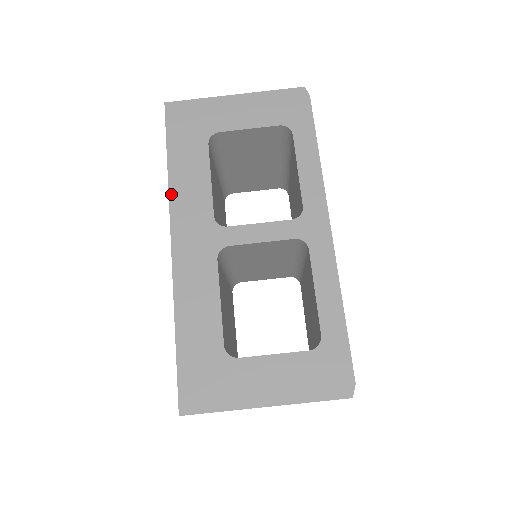
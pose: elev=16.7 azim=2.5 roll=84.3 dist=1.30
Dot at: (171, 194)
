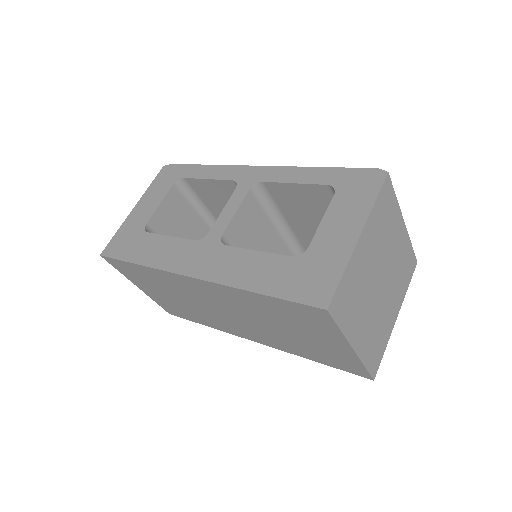
Dot at: (158, 267)
